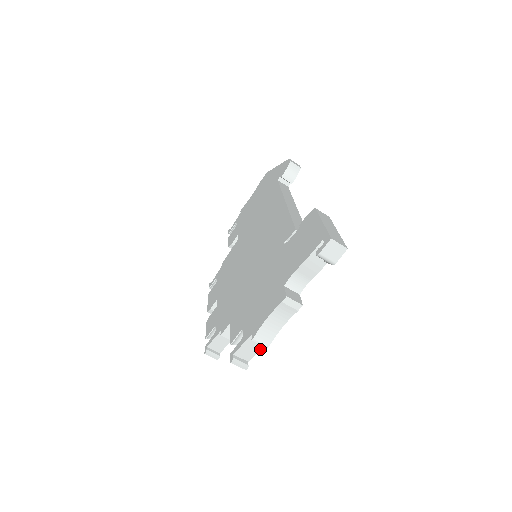
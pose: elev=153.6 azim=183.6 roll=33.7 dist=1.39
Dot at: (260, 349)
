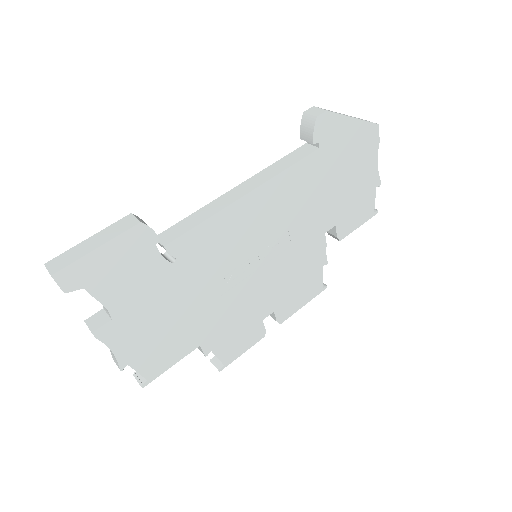
Dot at: (135, 370)
